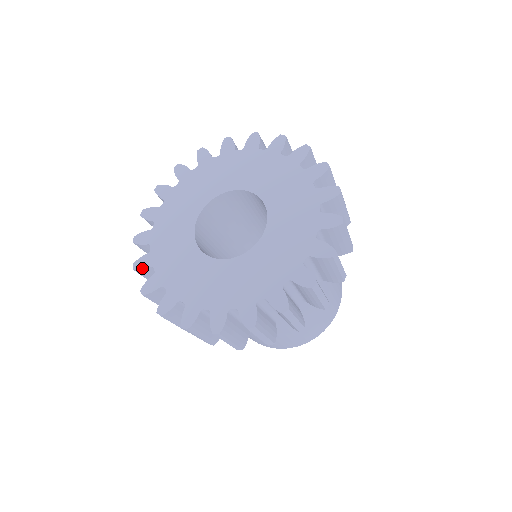
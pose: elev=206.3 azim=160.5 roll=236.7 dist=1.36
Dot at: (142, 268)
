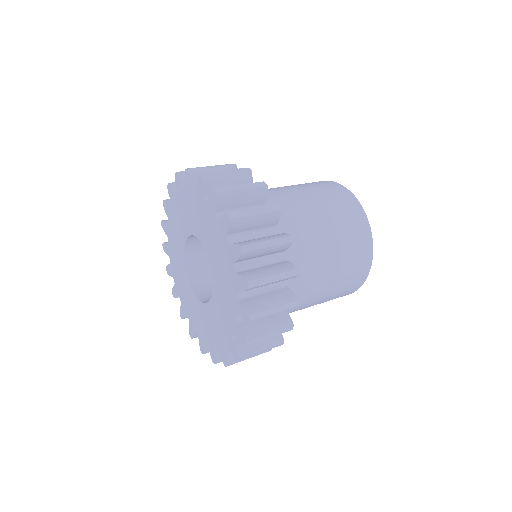
Dot at: (169, 275)
